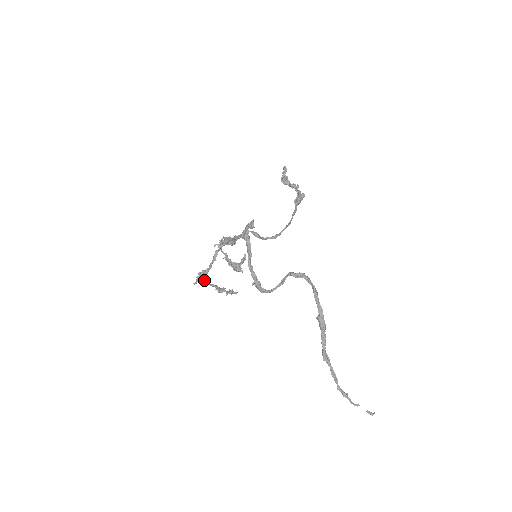
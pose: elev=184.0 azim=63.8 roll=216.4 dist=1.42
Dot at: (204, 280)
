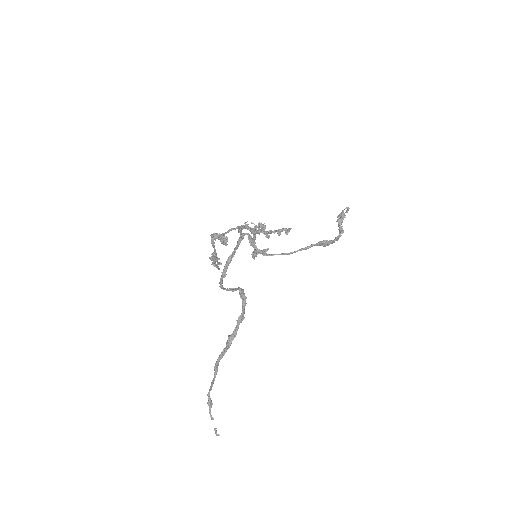
Dot at: (212, 241)
